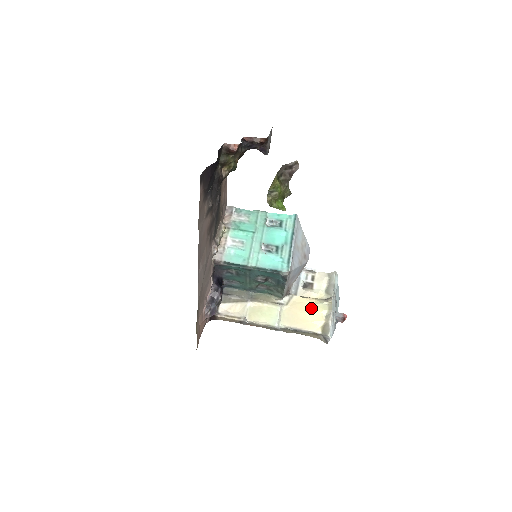
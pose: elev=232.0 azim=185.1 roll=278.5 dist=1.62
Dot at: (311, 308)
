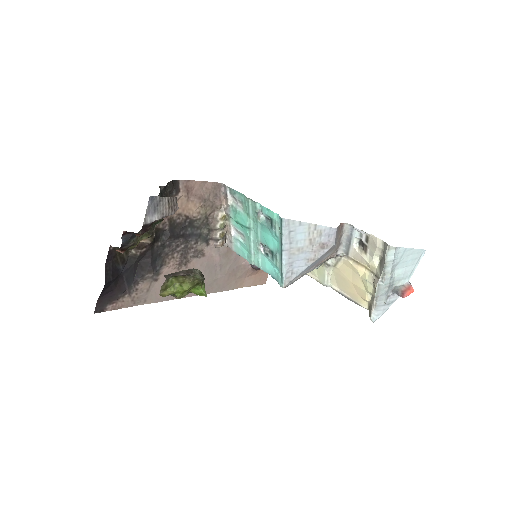
Dot at: (358, 280)
